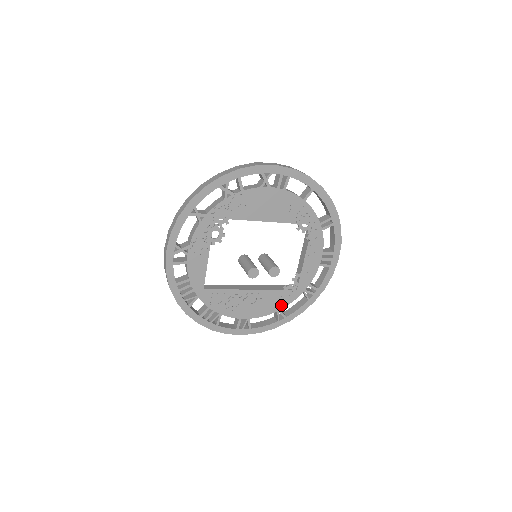
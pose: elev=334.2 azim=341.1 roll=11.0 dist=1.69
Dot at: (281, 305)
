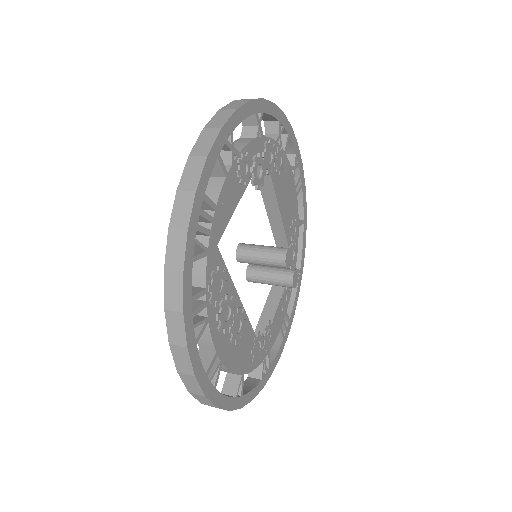
Dot at: (247, 366)
